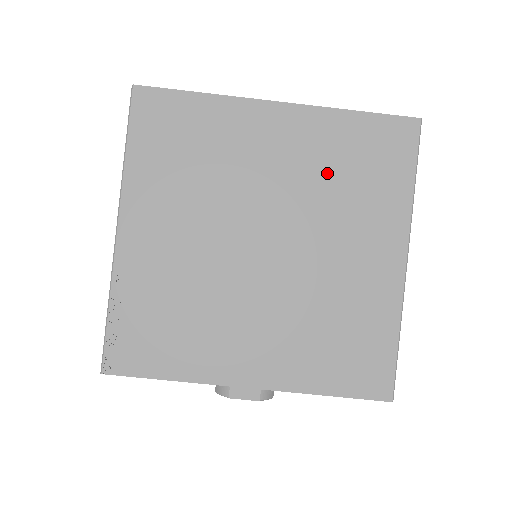
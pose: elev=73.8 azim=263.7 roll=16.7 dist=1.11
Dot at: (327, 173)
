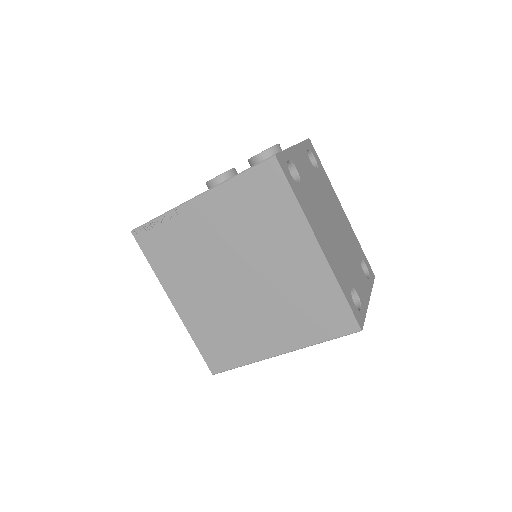
Dot at: (298, 293)
